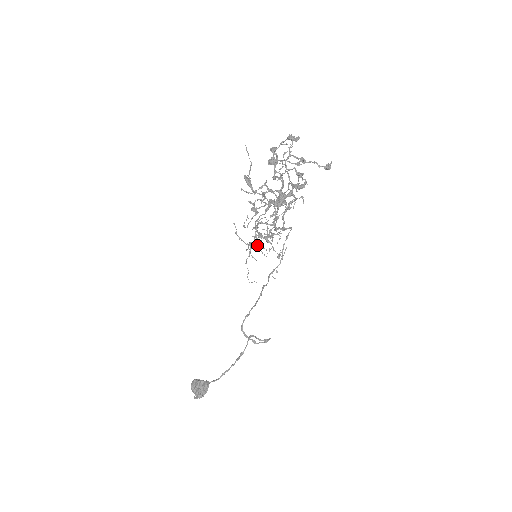
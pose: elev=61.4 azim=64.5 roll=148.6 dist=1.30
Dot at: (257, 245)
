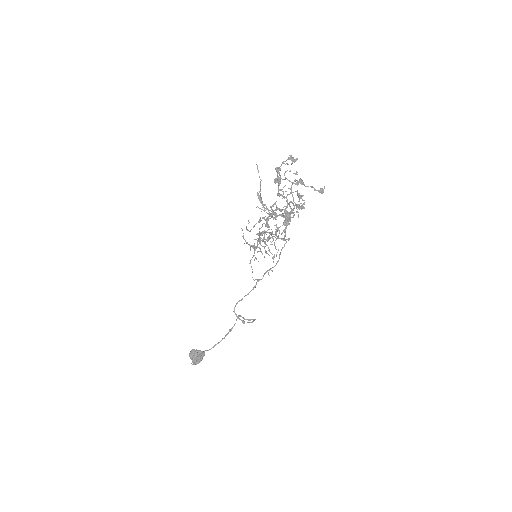
Dot at: occluded
